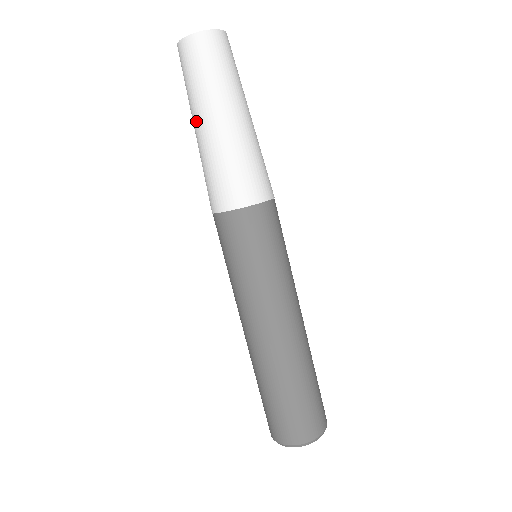
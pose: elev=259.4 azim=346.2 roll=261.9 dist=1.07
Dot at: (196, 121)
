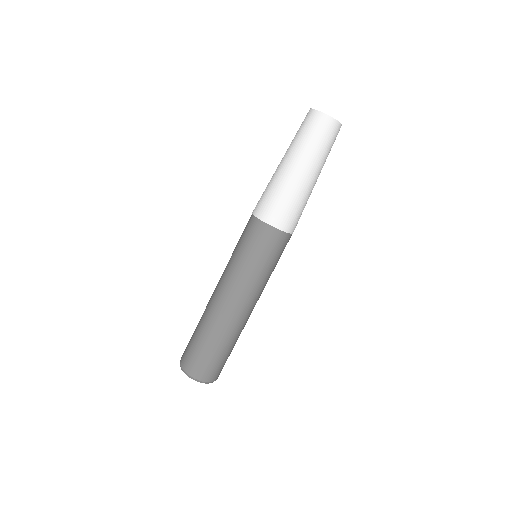
Dot at: (286, 158)
